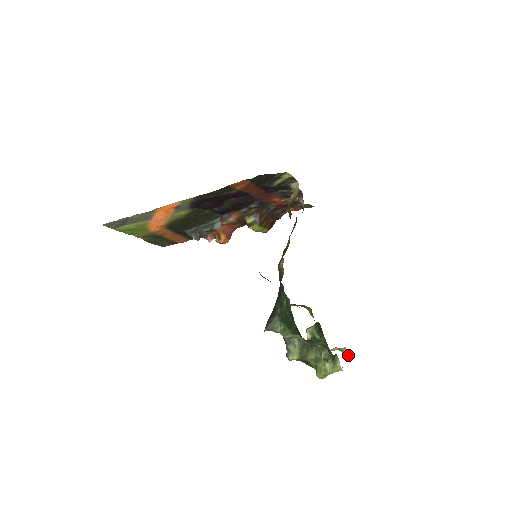
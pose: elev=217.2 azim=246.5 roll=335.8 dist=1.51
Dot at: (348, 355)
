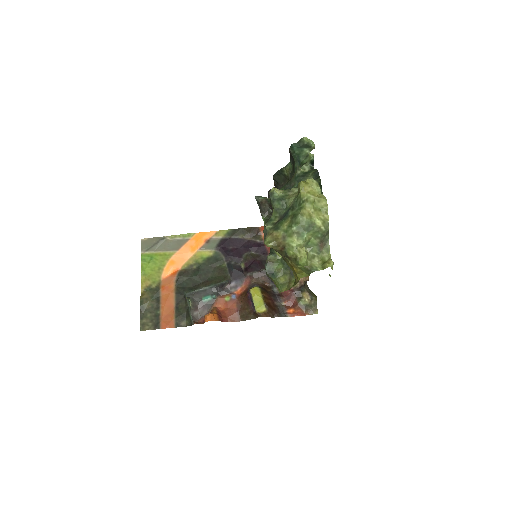
Dot at: (333, 262)
